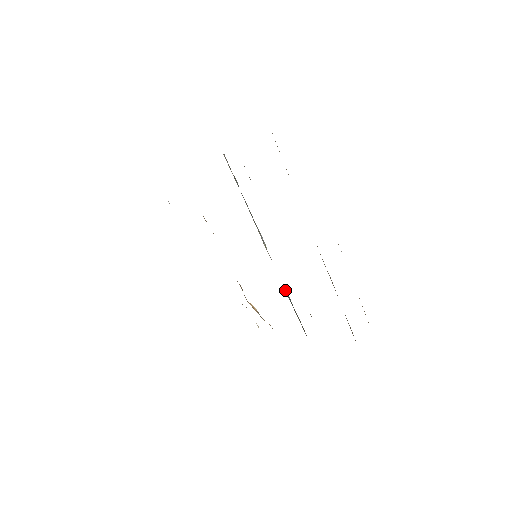
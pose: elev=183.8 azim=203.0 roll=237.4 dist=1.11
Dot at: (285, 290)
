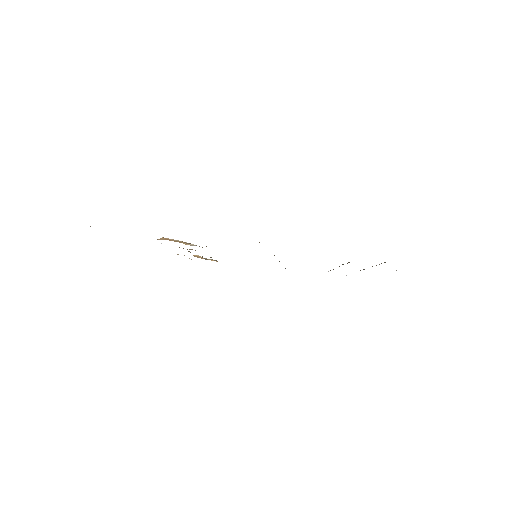
Dot at: occluded
